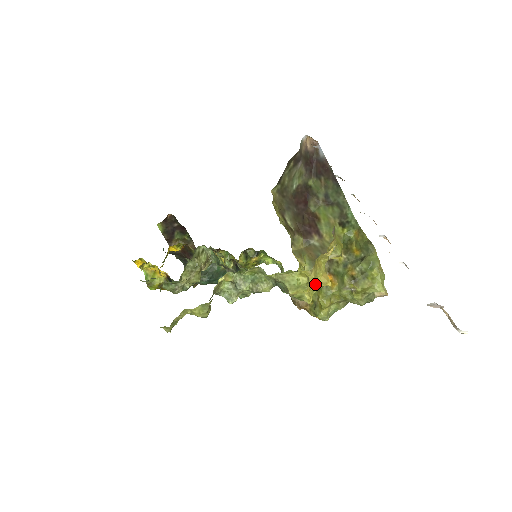
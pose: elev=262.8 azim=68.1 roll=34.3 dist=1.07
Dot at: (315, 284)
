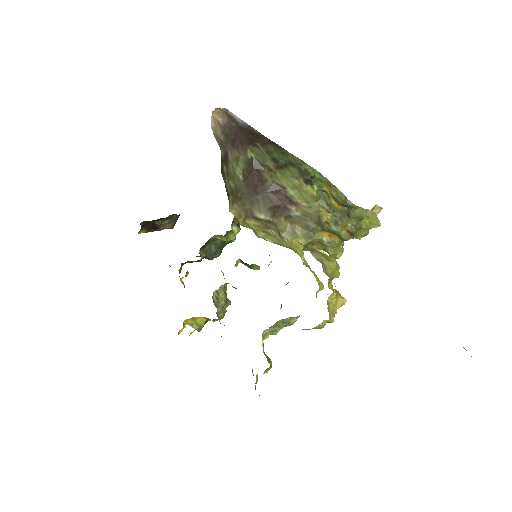
Dot at: (335, 310)
